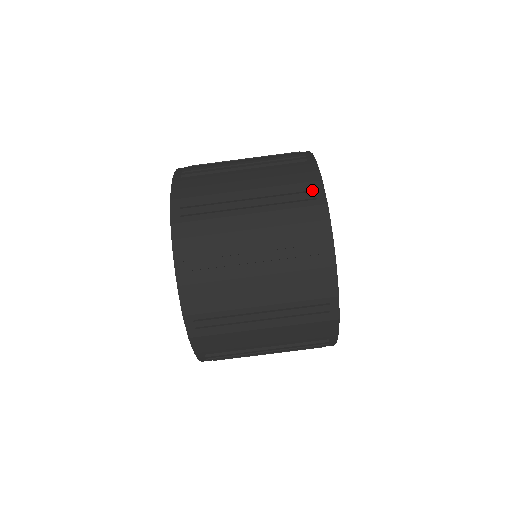
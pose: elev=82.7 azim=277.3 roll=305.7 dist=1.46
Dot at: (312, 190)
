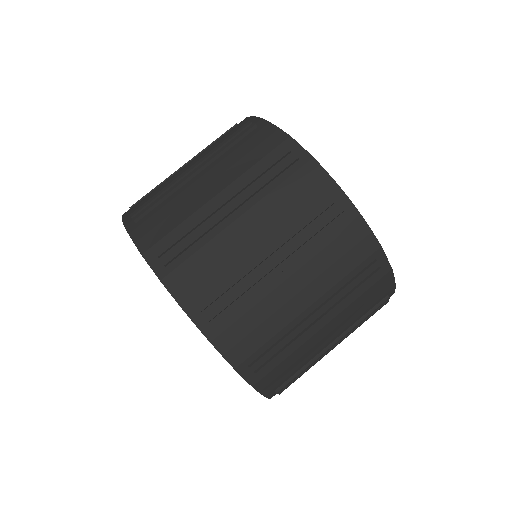
Dot at: occluded
